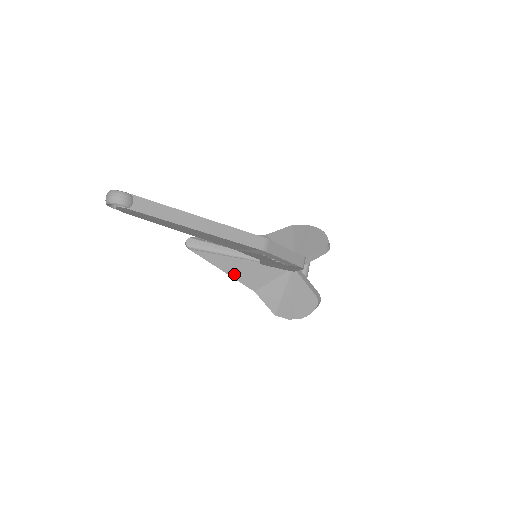
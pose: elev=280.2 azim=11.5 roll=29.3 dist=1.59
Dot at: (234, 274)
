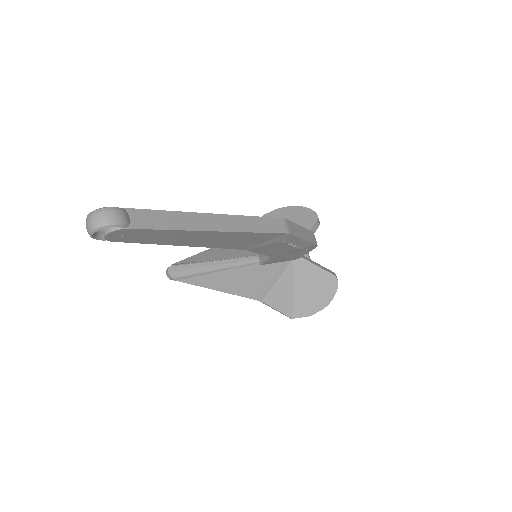
Dot at: (235, 290)
